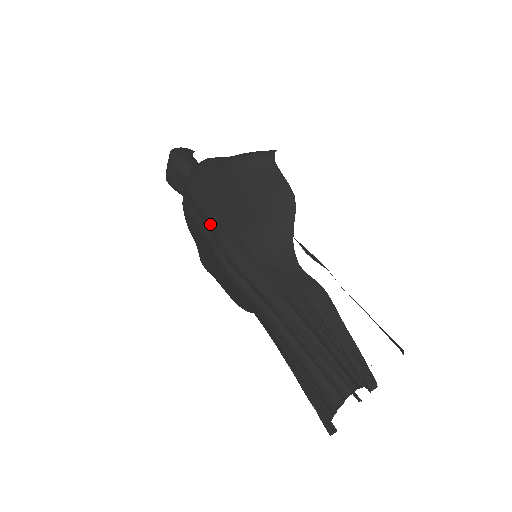
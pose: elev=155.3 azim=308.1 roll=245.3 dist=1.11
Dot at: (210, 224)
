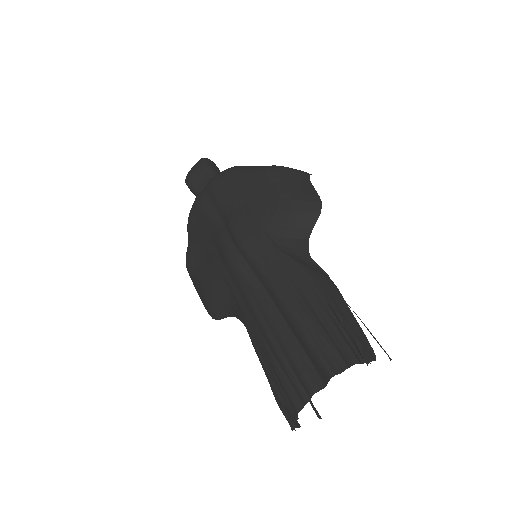
Dot at: (226, 212)
